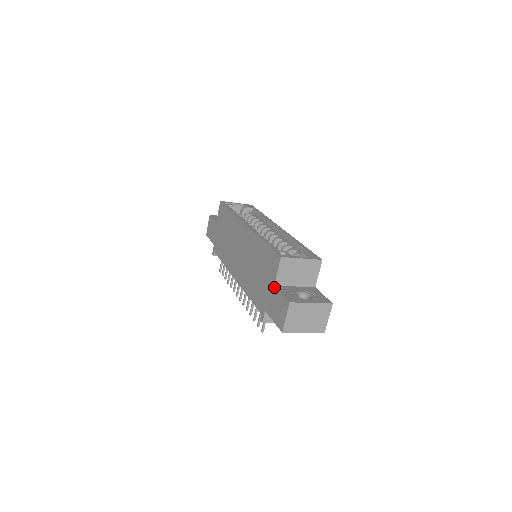
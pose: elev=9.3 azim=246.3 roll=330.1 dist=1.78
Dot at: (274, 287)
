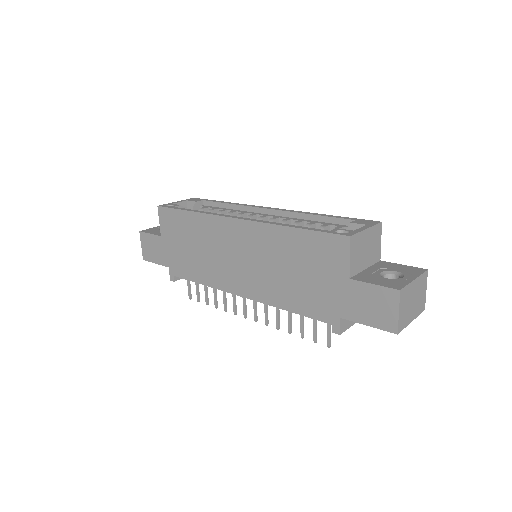
Dot at: (350, 281)
